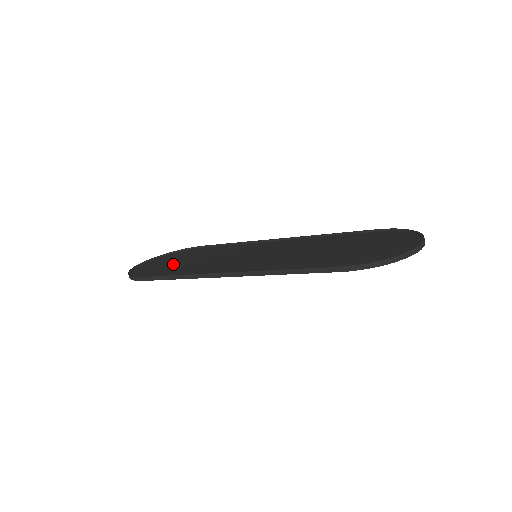
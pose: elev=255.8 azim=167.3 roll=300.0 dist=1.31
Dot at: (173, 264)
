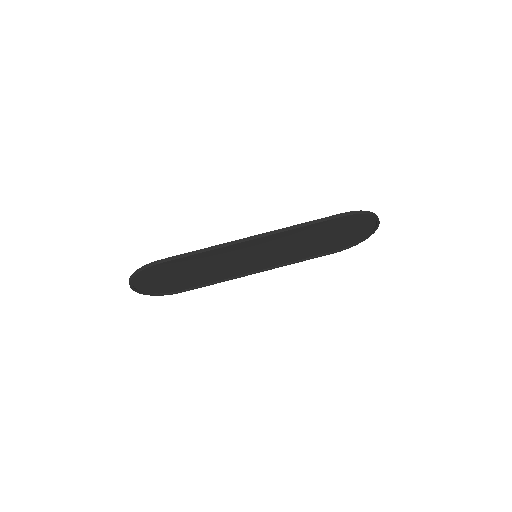
Dot at: (175, 272)
